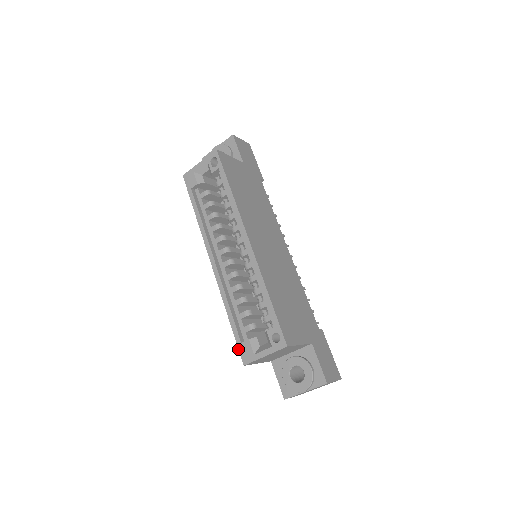
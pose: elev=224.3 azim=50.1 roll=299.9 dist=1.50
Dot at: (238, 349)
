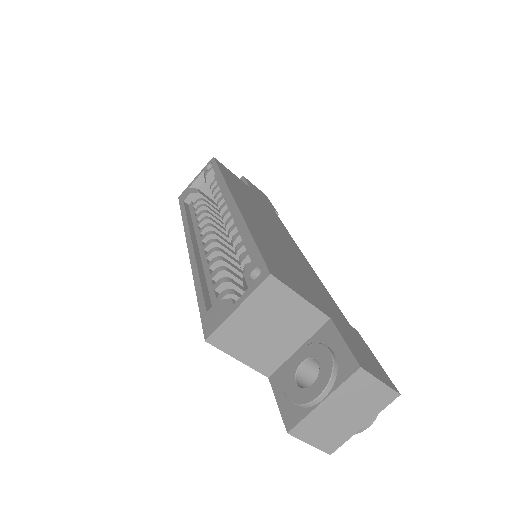
Dot at: (201, 322)
